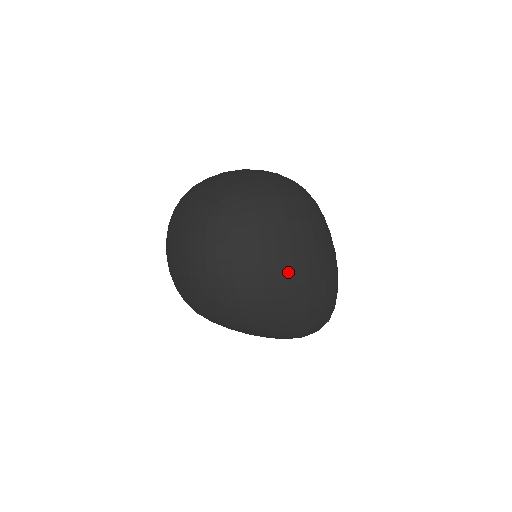
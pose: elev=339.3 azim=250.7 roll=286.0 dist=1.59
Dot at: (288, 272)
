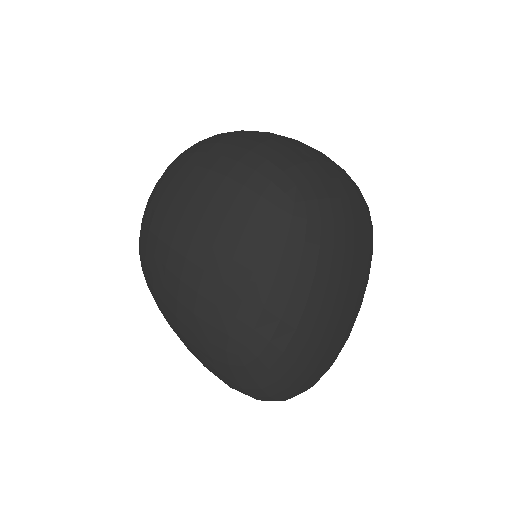
Dot at: (196, 269)
